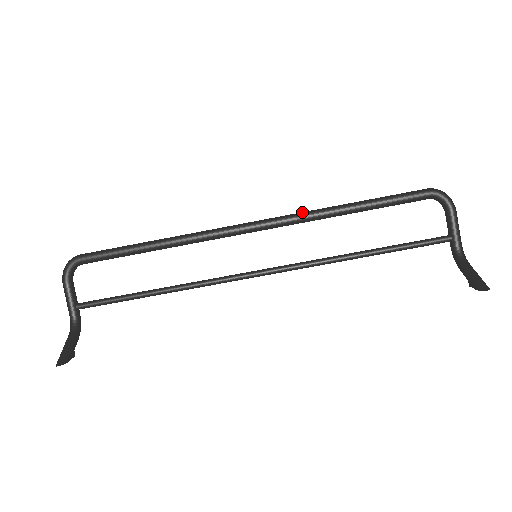
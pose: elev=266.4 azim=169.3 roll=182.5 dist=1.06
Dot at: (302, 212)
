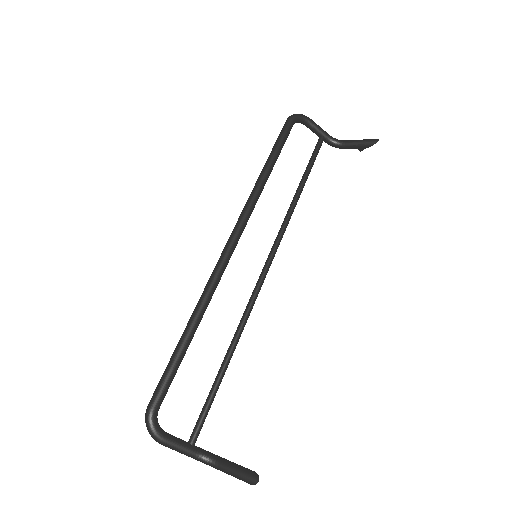
Dot at: (248, 199)
